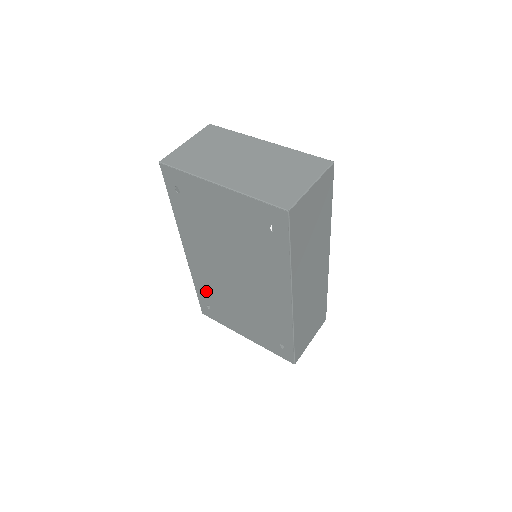
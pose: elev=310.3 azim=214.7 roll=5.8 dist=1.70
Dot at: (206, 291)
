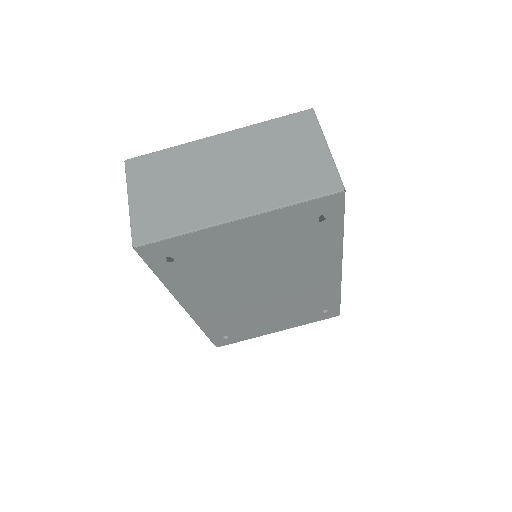
Dot at: (222, 327)
